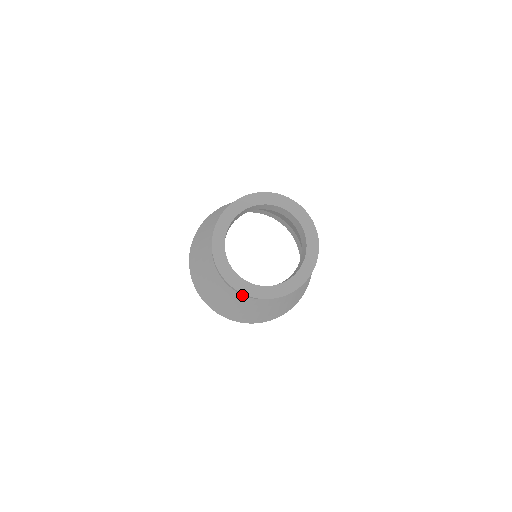
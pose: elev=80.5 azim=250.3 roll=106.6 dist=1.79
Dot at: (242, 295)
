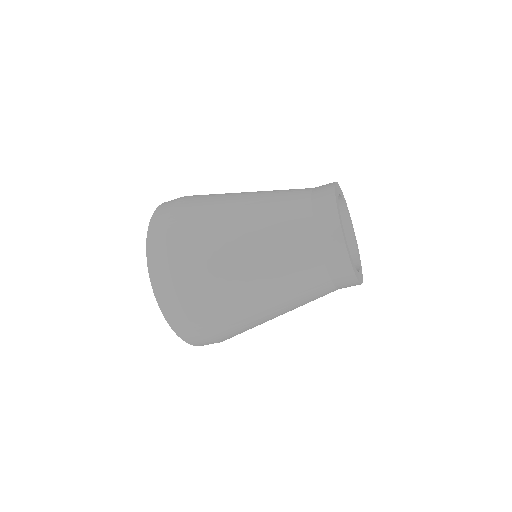
Dot at: (313, 228)
